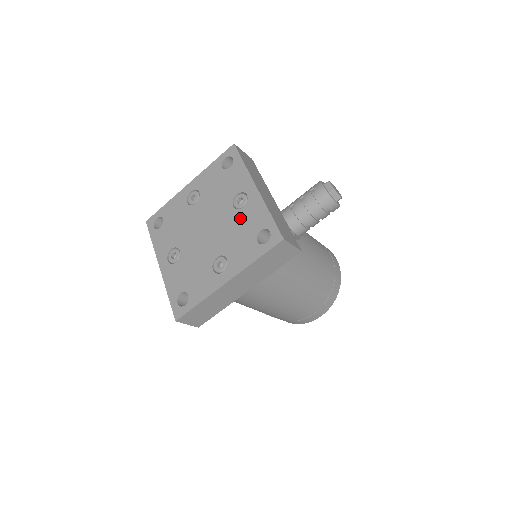
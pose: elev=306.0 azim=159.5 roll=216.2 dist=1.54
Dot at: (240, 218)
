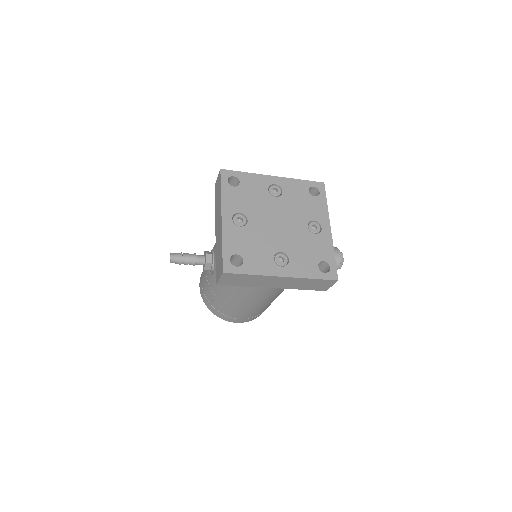
Dot at: (311, 239)
